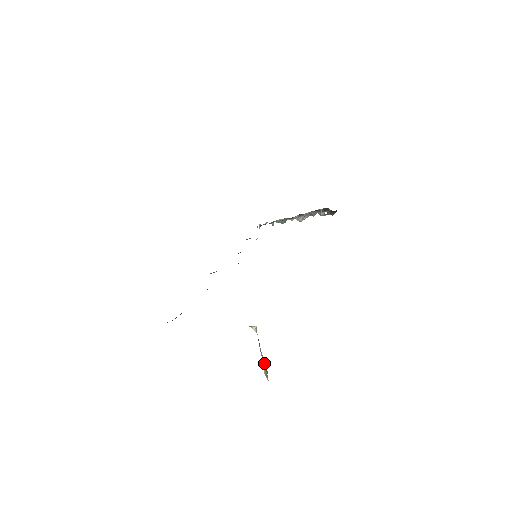
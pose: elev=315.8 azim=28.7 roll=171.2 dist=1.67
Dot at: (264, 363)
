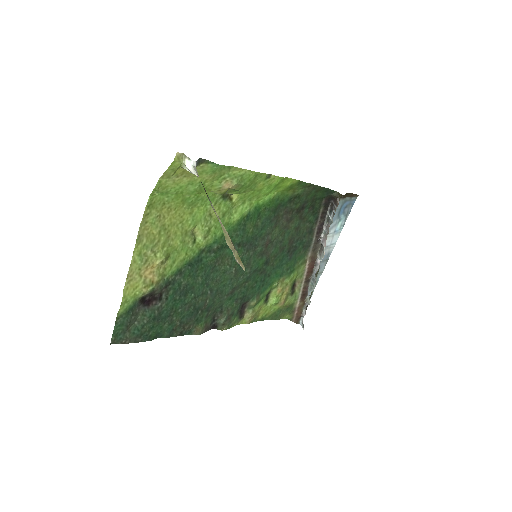
Dot at: (227, 234)
